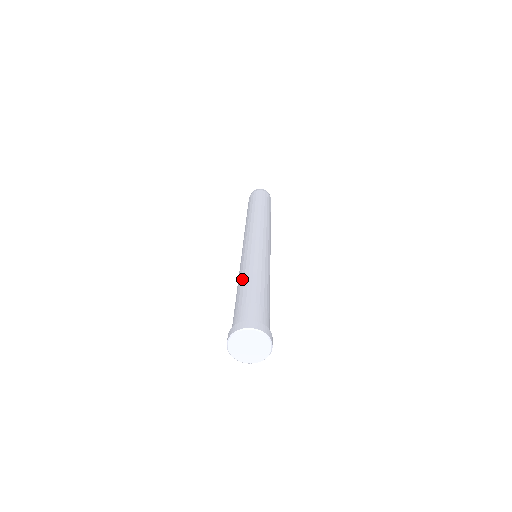
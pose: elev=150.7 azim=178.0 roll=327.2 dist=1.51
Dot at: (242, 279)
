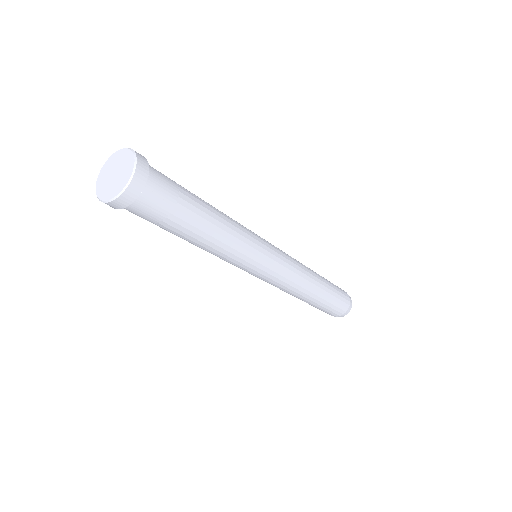
Dot at: occluded
